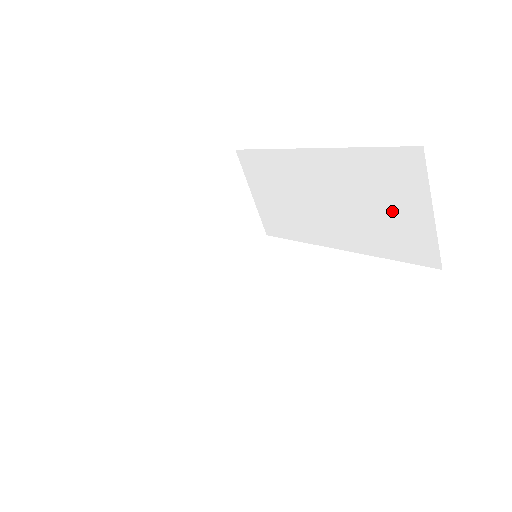
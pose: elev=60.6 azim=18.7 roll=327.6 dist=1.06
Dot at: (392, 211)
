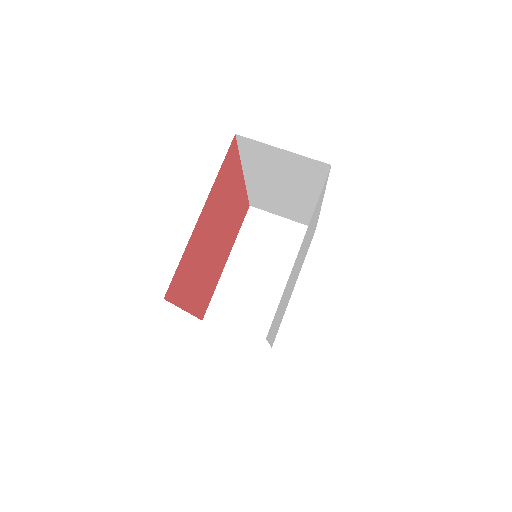
Dot at: (284, 165)
